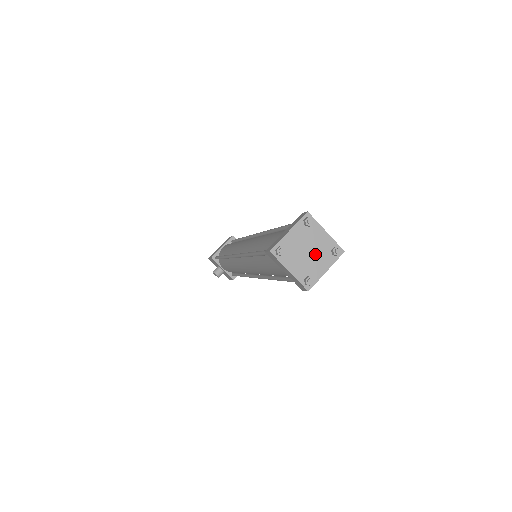
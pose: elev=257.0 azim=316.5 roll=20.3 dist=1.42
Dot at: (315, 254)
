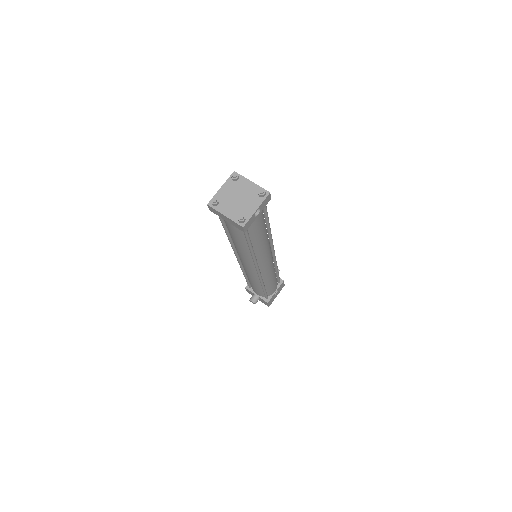
Dot at: (245, 199)
